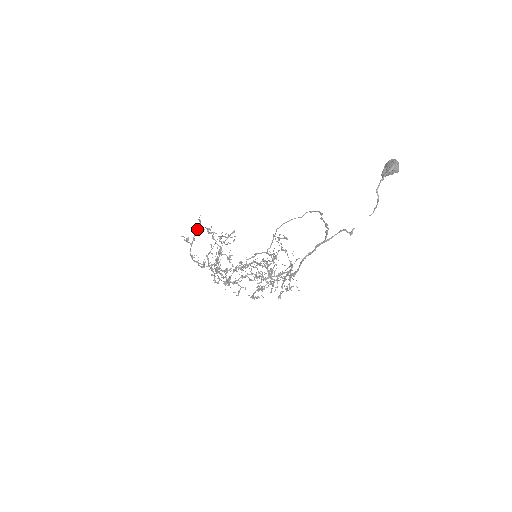
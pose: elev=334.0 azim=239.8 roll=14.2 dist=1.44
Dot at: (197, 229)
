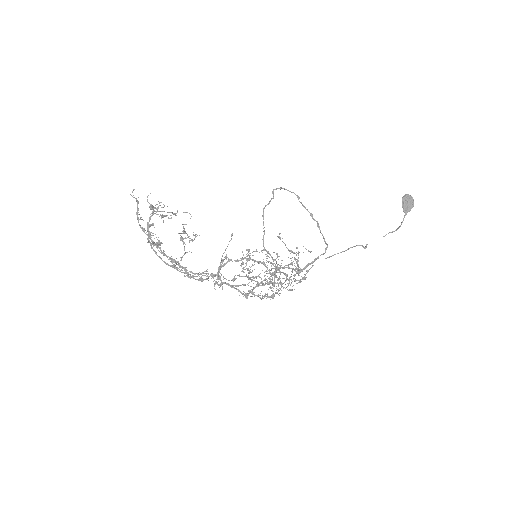
Dot at: (137, 211)
